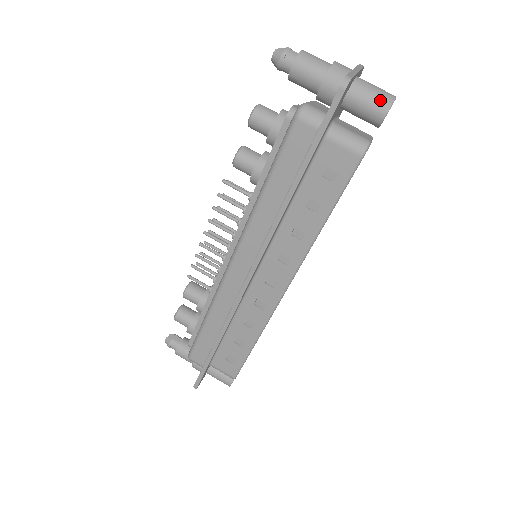
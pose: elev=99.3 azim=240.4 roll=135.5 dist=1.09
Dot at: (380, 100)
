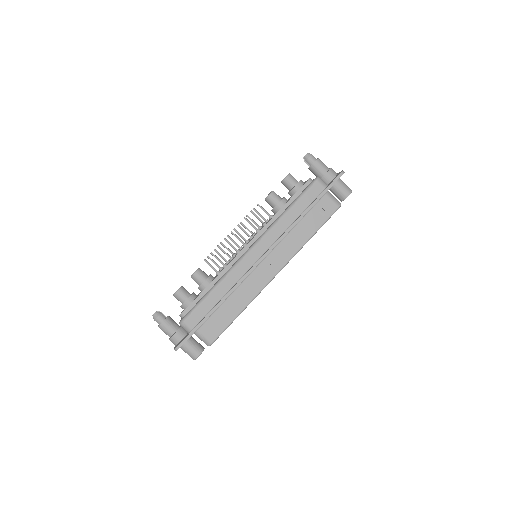
Dot at: (348, 188)
